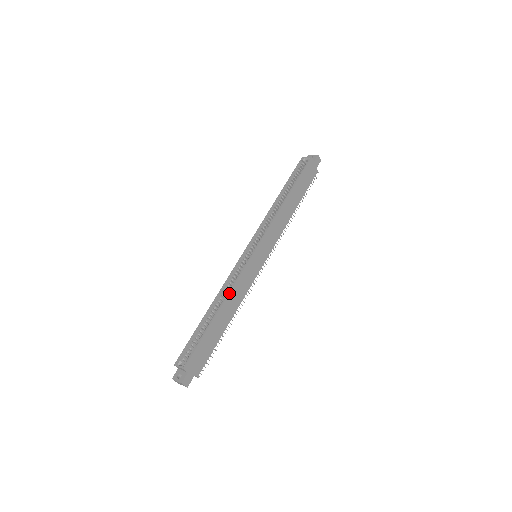
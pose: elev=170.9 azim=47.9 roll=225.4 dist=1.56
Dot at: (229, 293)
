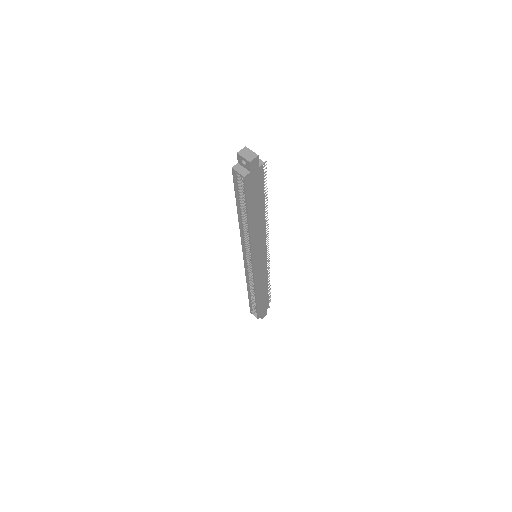
Dot at: (255, 290)
